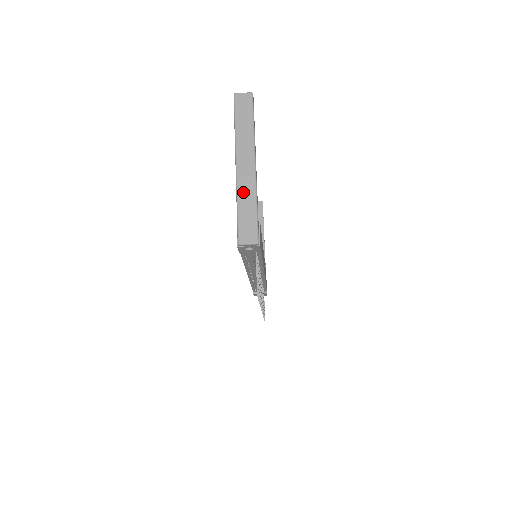
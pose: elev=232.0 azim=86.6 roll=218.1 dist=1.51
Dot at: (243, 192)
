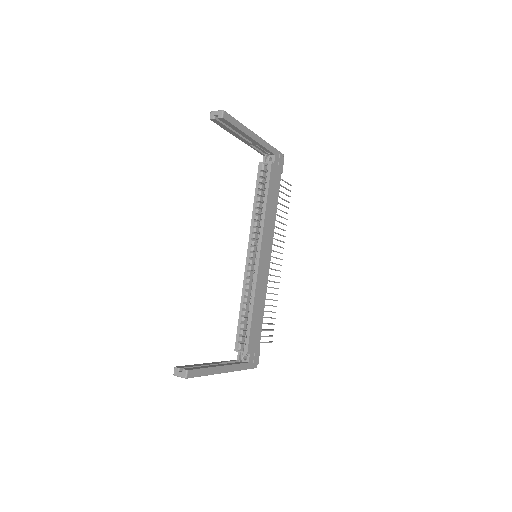
Dot at: occluded
